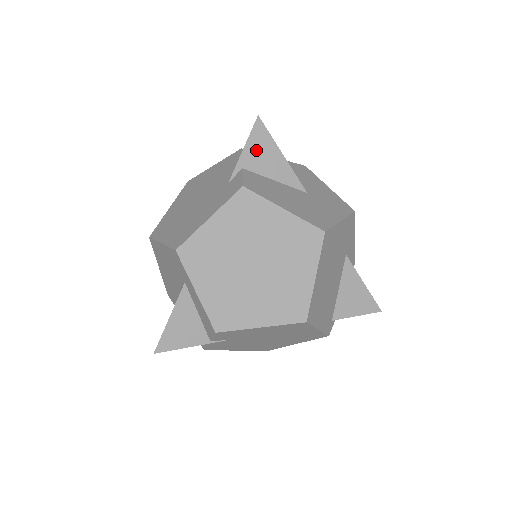
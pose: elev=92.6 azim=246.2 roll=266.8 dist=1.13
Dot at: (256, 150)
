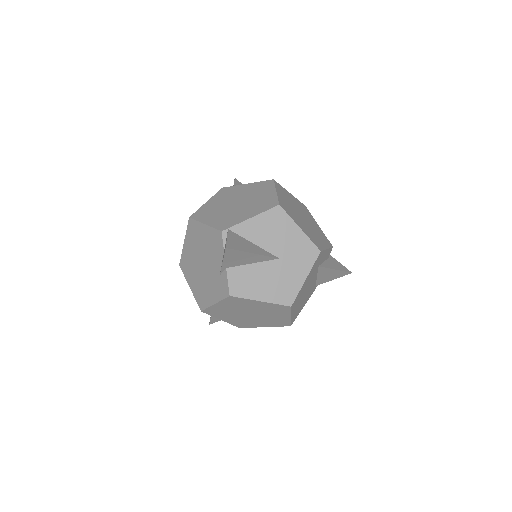
Dot at: (232, 259)
